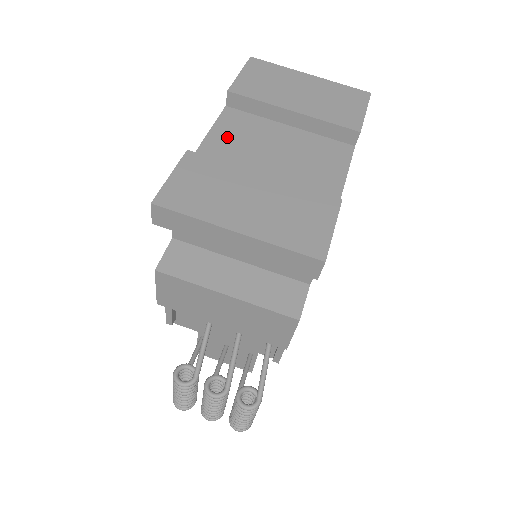
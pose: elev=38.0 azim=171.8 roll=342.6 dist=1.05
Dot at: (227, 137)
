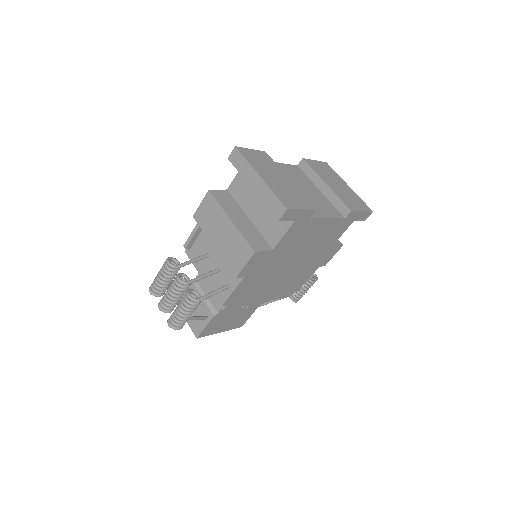
Dot at: (287, 170)
